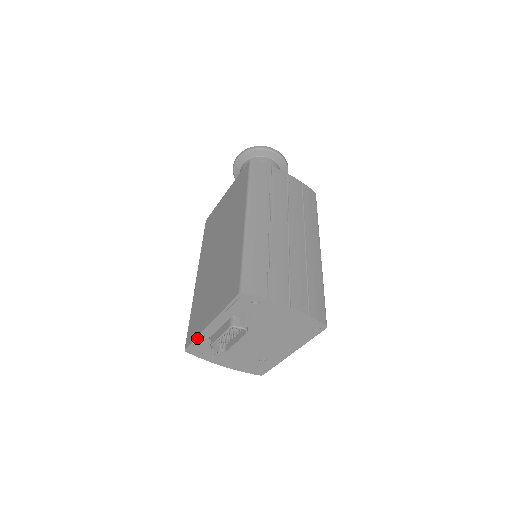
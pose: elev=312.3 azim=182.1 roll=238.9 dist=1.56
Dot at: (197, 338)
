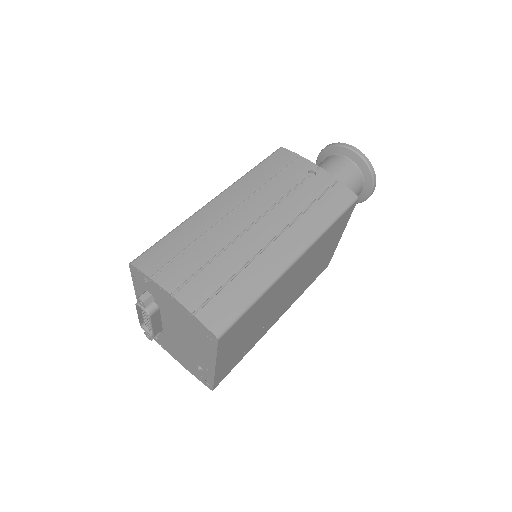
Dot at: occluded
